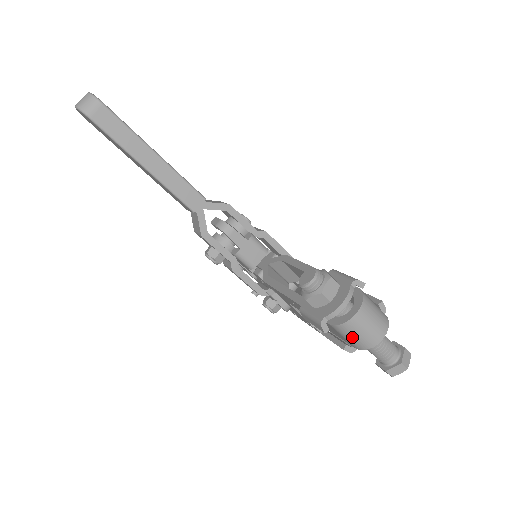
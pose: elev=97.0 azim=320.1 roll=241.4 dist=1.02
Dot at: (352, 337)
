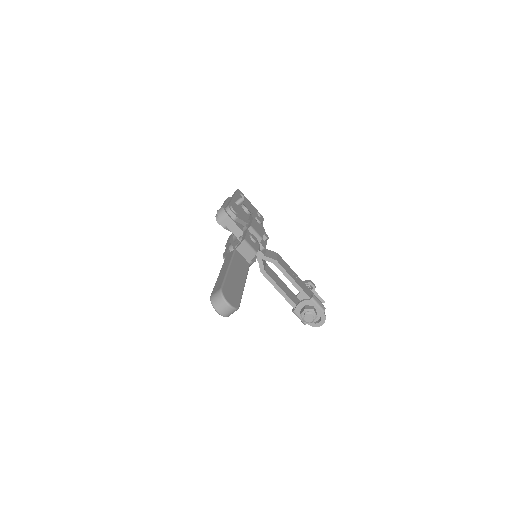
Dot at: occluded
